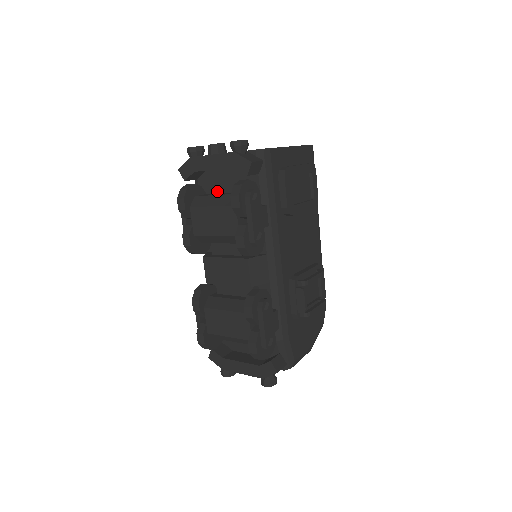
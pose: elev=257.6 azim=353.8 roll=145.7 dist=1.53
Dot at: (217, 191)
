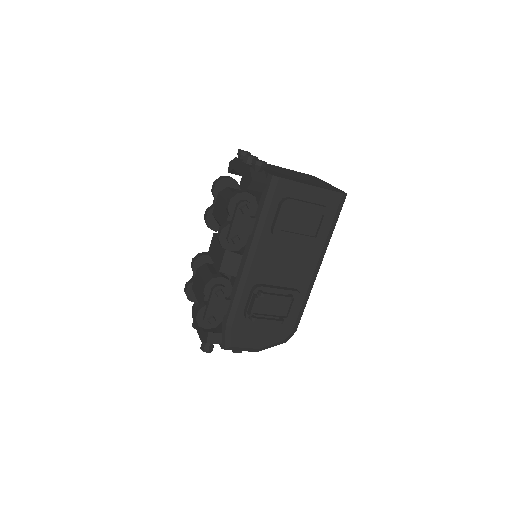
Dot at: occluded
